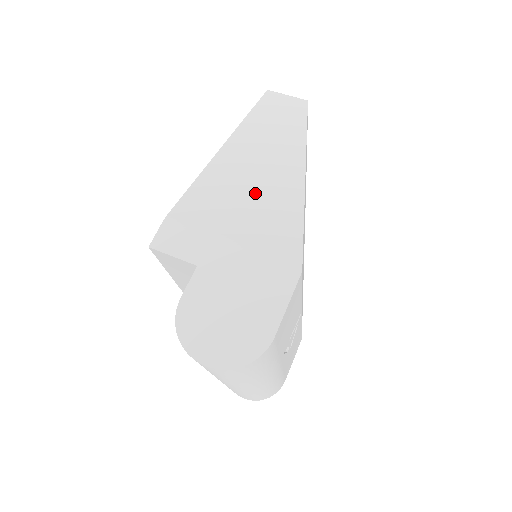
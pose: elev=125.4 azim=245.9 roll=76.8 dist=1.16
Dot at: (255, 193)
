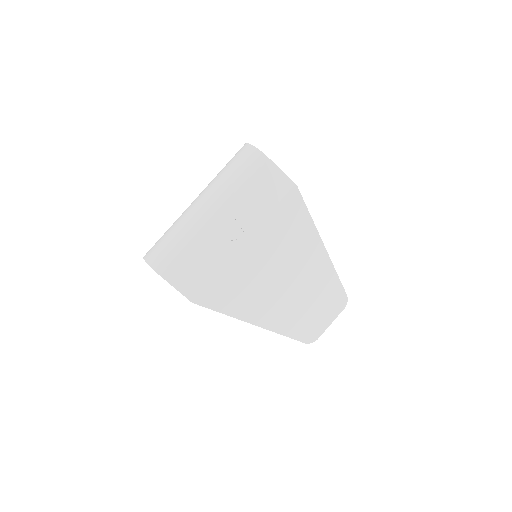
Dot at: occluded
